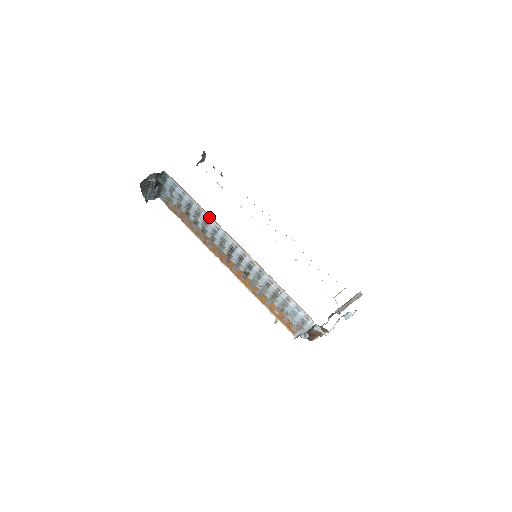
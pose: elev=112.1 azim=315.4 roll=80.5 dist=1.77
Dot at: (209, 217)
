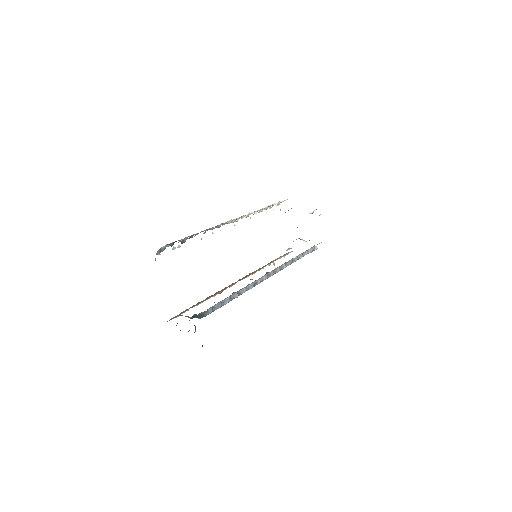
Dot at: (246, 287)
